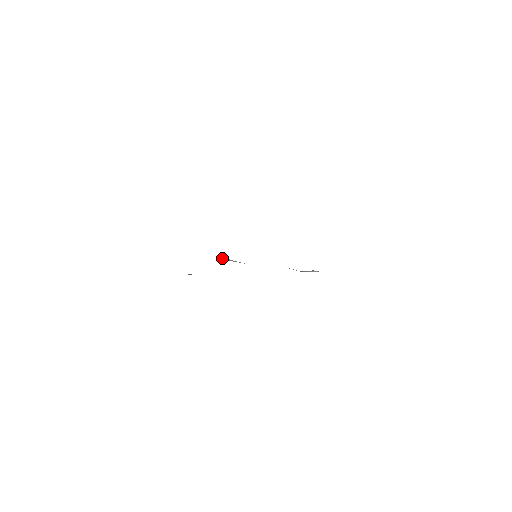
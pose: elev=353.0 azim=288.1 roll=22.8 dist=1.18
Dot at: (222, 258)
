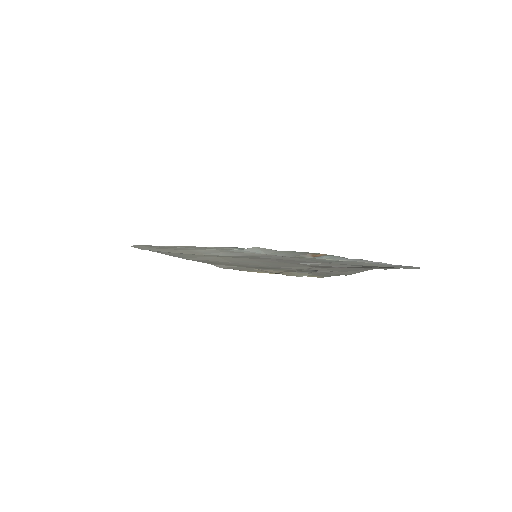
Dot at: (252, 248)
